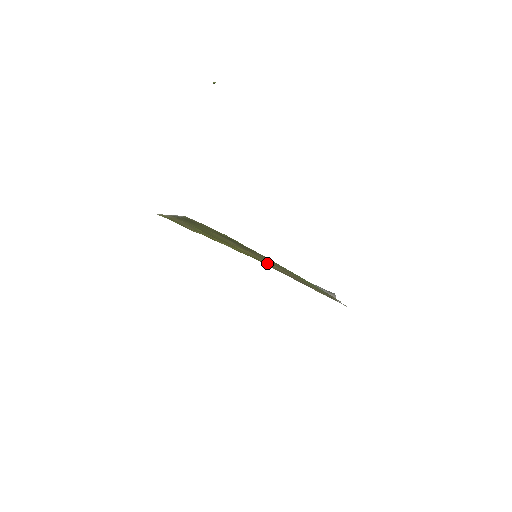
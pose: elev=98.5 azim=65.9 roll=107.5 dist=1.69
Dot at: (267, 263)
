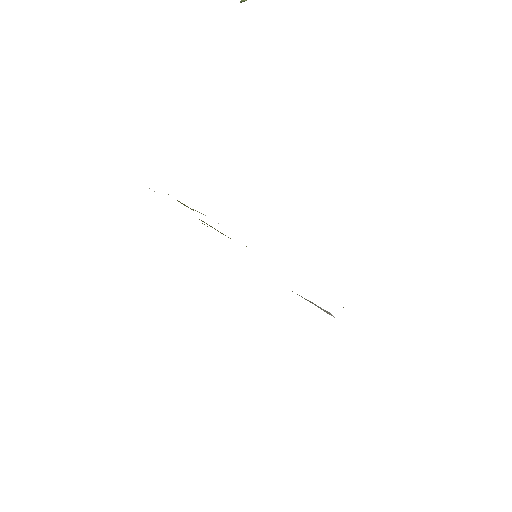
Dot at: occluded
